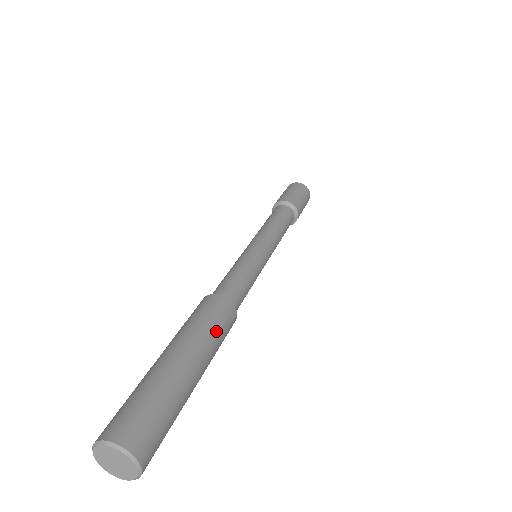
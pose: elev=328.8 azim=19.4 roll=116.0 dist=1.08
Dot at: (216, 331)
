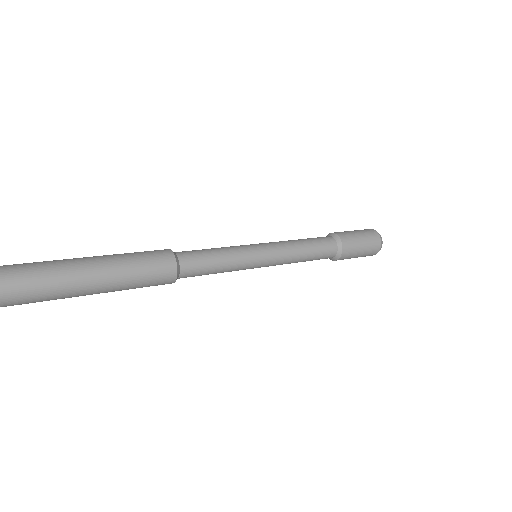
Dot at: (140, 279)
